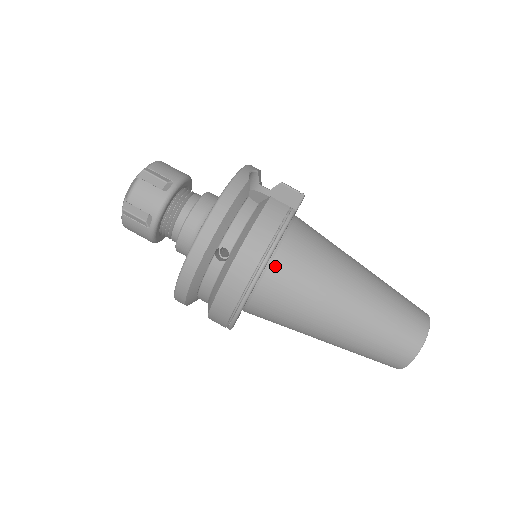
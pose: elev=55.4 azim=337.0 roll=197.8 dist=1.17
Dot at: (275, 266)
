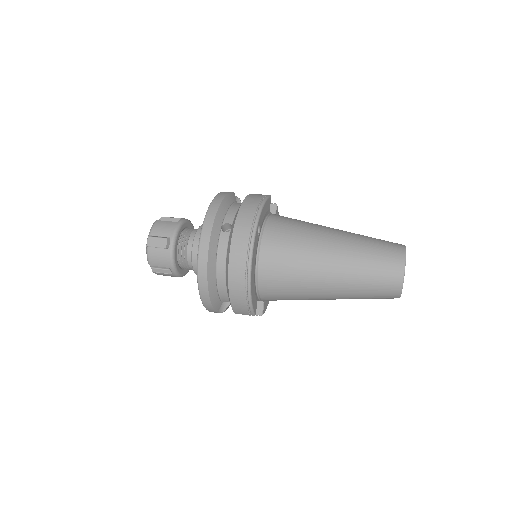
Dot at: (268, 229)
